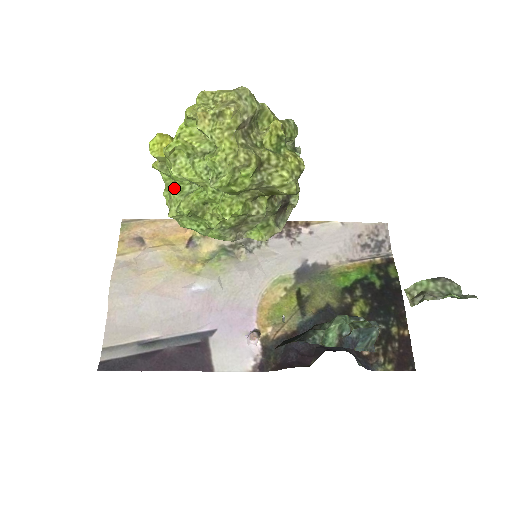
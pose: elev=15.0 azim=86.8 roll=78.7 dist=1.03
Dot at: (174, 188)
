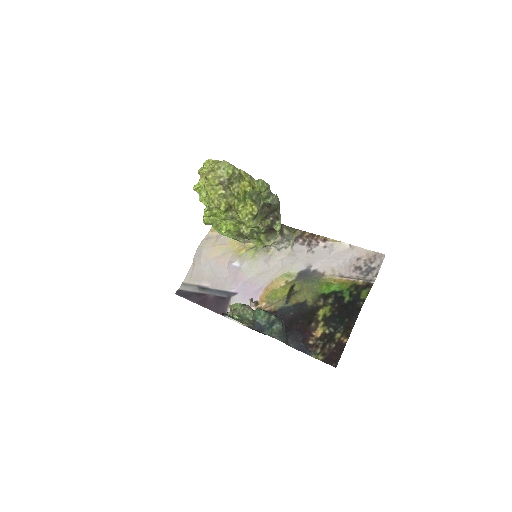
Dot at: occluded
